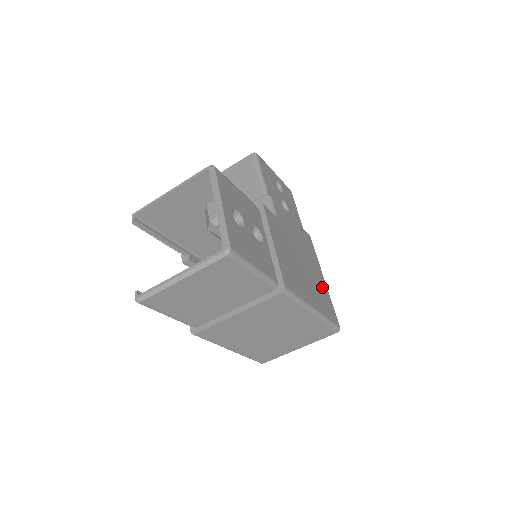
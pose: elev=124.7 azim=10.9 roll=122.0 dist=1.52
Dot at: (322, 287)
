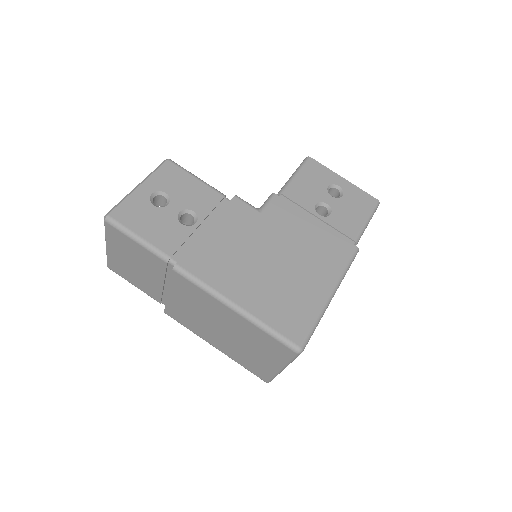
Dot at: (305, 297)
